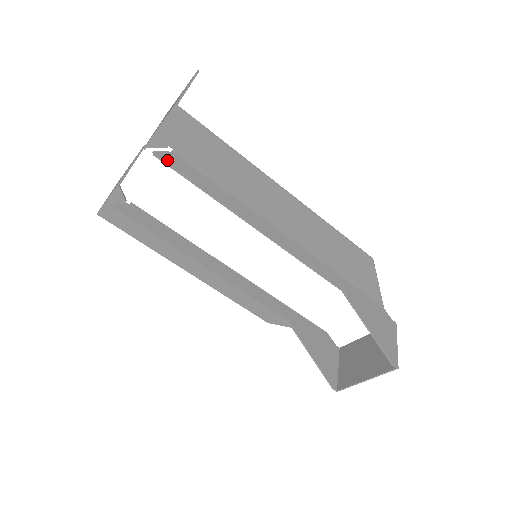
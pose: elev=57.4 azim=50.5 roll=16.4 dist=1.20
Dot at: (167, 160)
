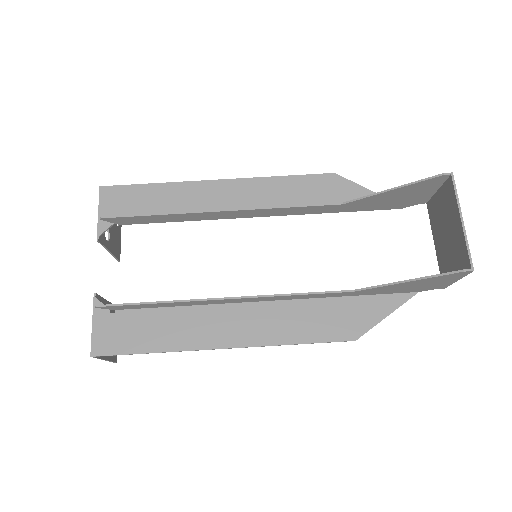
Dot at: (114, 217)
